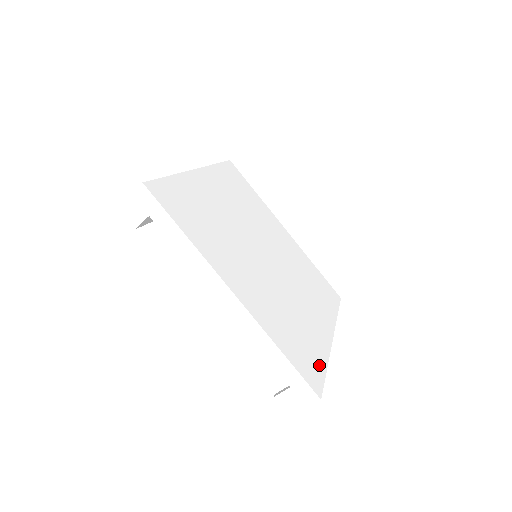
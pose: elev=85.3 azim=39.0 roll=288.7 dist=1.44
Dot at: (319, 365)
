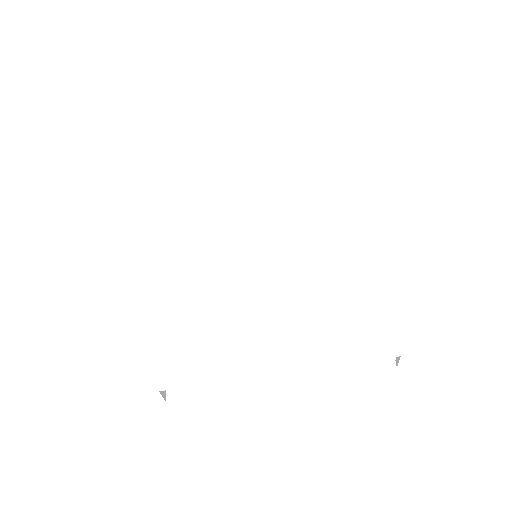
Dot at: (402, 298)
